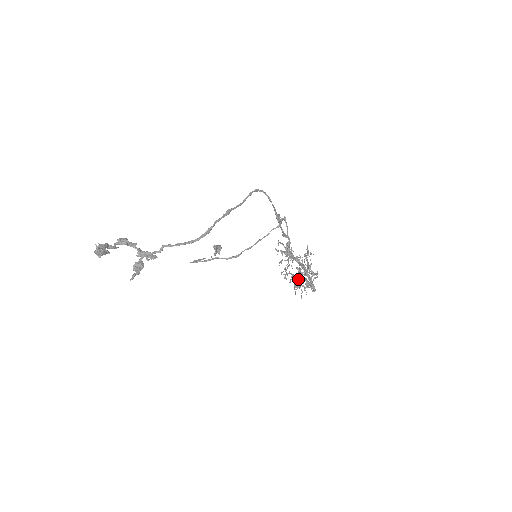
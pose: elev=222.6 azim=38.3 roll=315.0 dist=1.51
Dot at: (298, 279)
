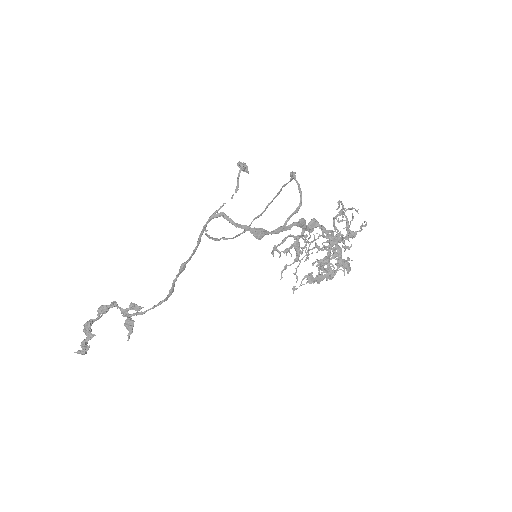
Dot at: (325, 257)
